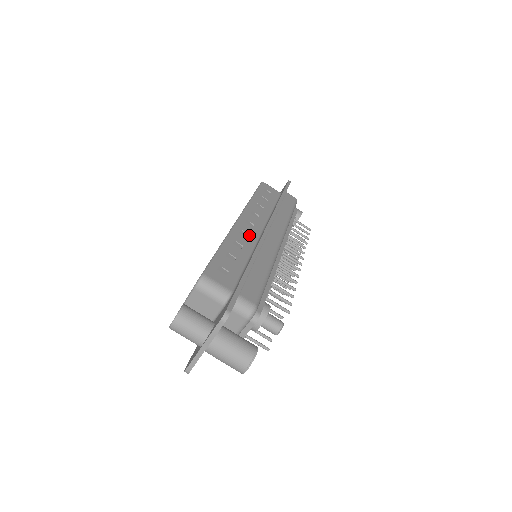
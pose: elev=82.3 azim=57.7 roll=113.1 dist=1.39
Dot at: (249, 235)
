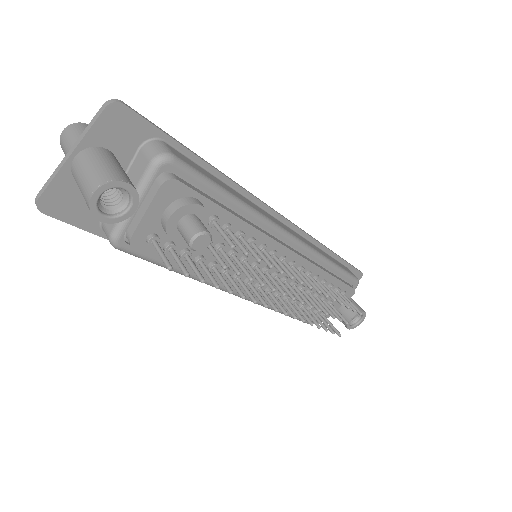
Dot at: occluded
